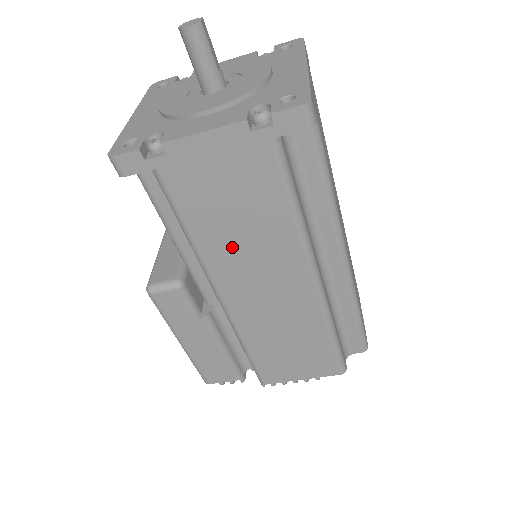
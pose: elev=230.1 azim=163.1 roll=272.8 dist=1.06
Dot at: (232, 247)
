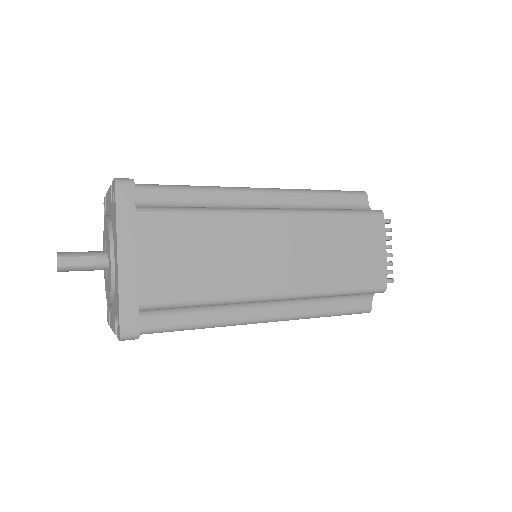
Dot at: occluded
